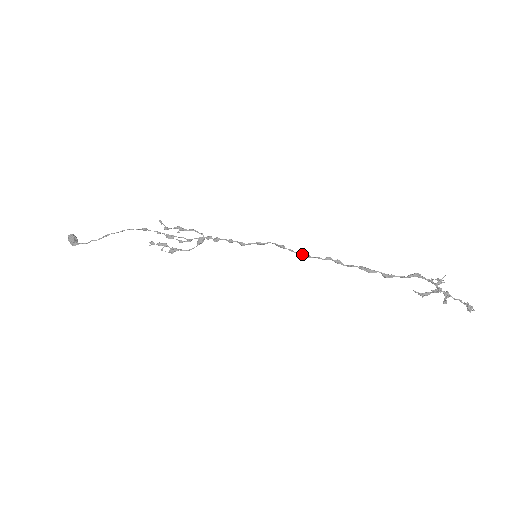
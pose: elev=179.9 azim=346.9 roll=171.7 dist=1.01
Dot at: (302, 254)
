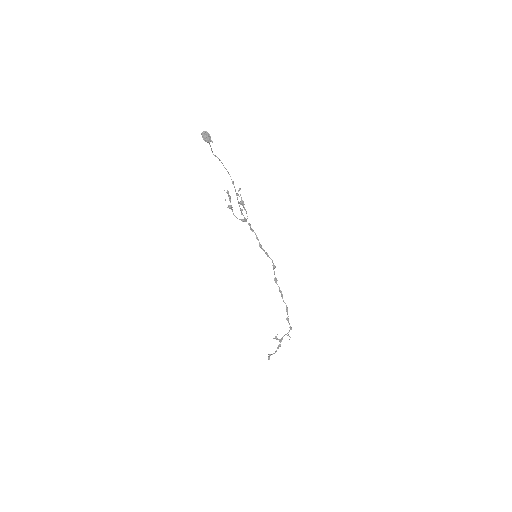
Dot at: (276, 278)
